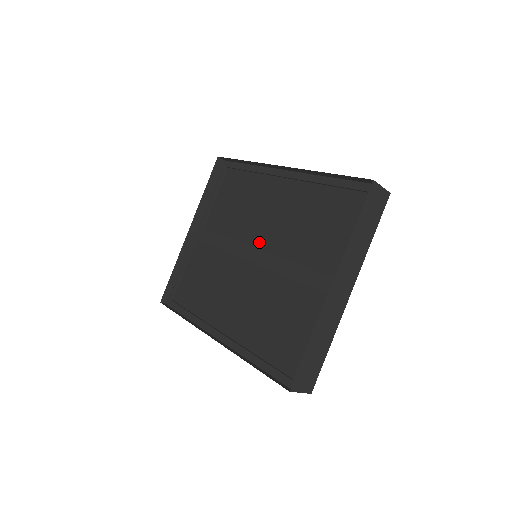
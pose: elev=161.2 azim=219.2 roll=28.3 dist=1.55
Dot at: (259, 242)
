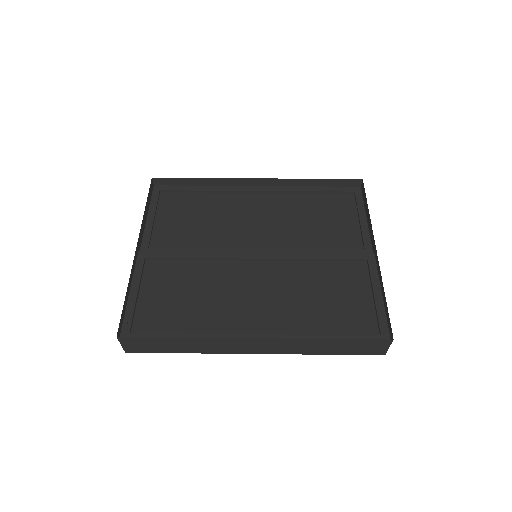
Dot at: (252, 244)
